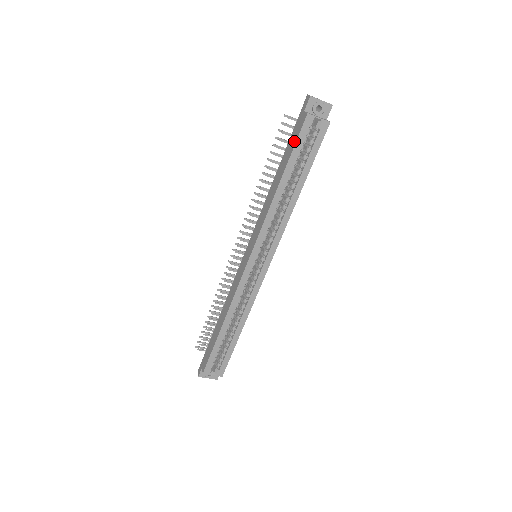
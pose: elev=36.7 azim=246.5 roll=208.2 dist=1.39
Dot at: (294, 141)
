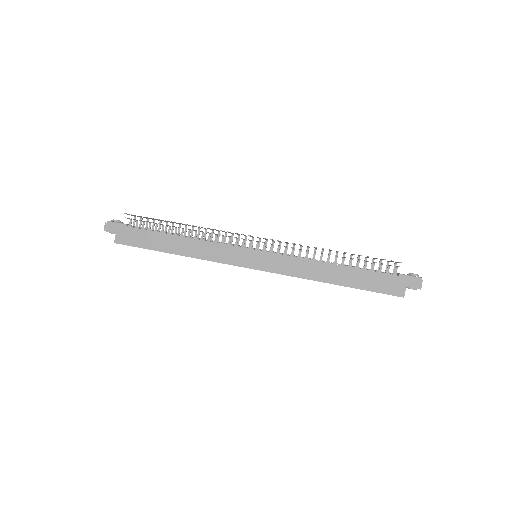
Dot at: (377, 288)
